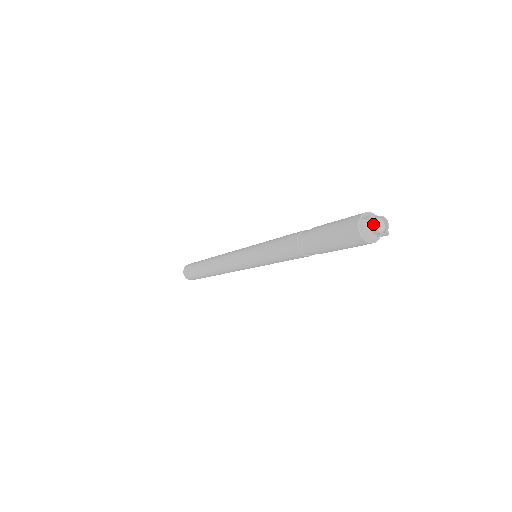
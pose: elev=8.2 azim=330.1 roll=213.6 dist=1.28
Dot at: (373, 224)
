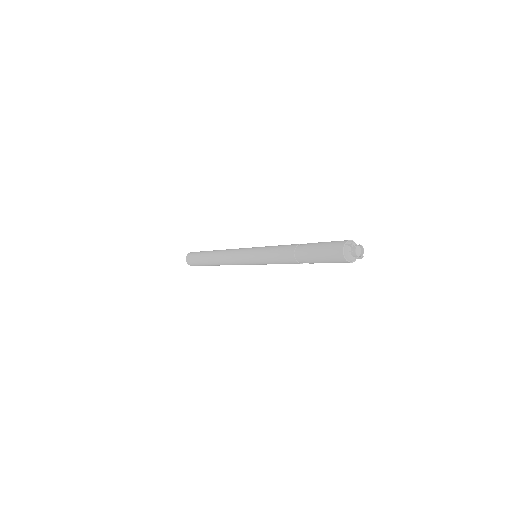
Dot at: (354, 250)
